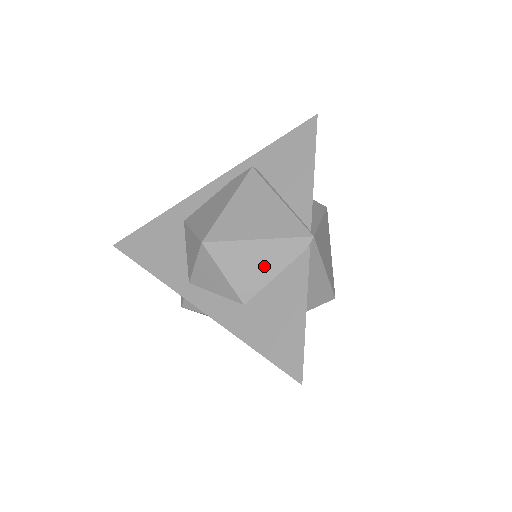
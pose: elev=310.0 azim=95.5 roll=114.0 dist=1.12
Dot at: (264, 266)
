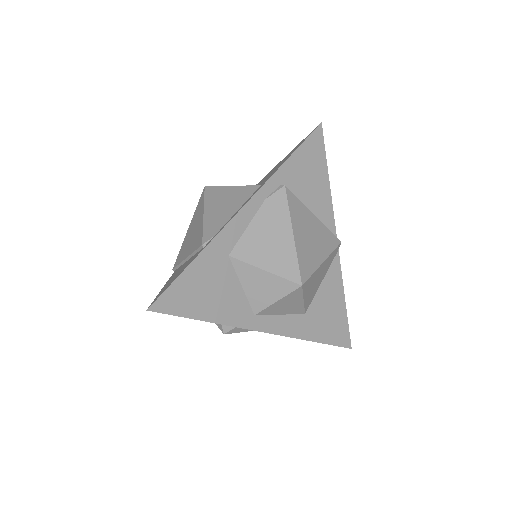
Dot at: (320, 279)
